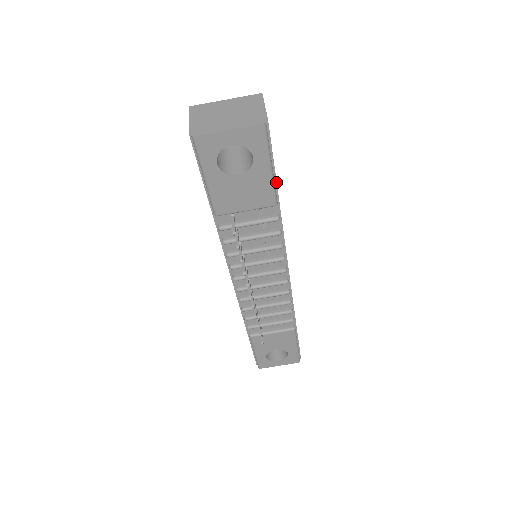
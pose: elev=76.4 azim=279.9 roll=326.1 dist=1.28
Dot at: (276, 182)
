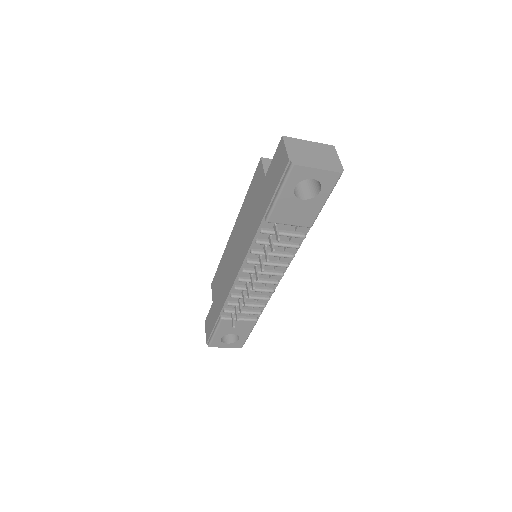
Dot at: occluded
